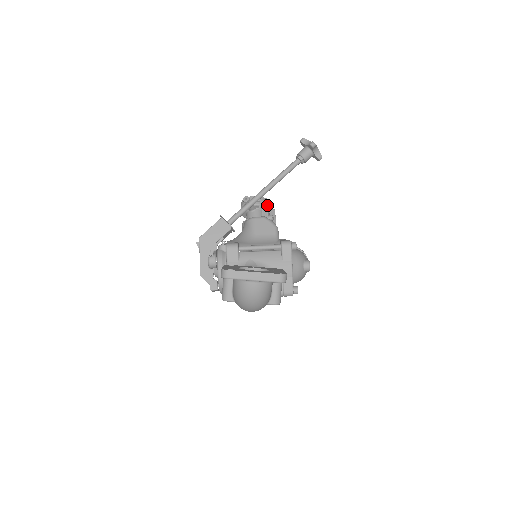
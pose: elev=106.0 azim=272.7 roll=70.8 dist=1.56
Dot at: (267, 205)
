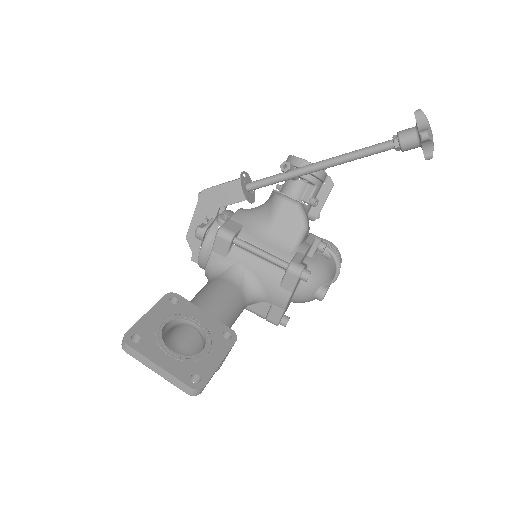
Dot at: (319, 180)
